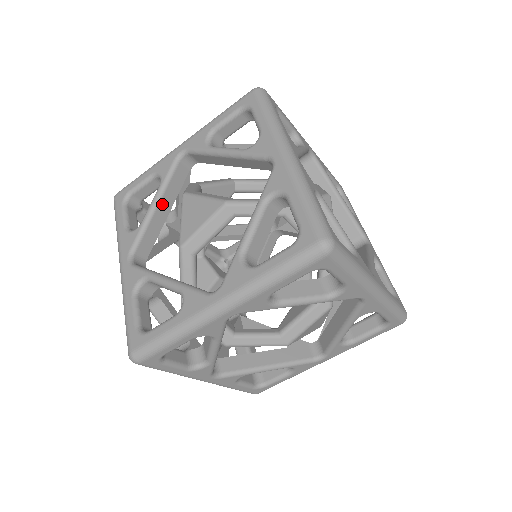
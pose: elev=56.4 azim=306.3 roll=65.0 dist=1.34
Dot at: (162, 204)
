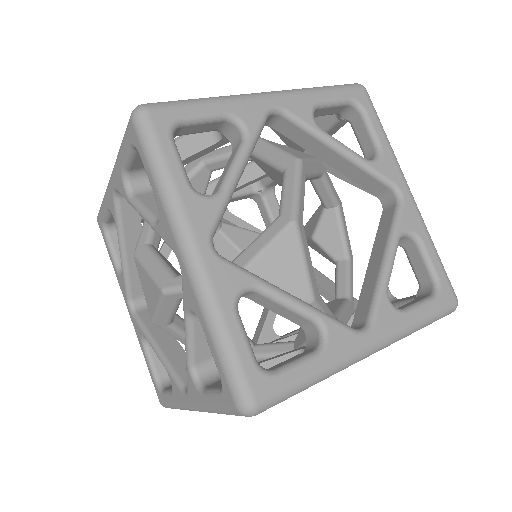
Dot at: (130, 247)
